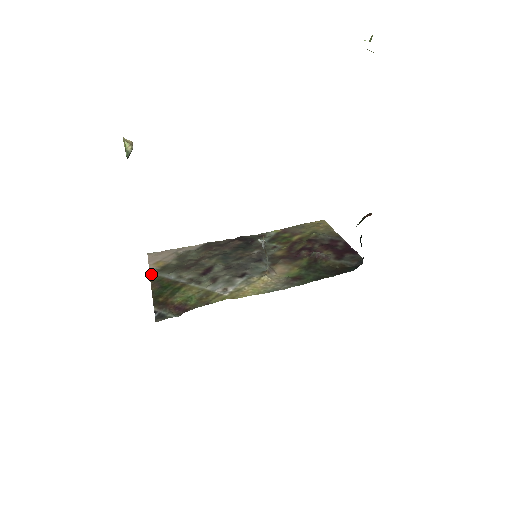
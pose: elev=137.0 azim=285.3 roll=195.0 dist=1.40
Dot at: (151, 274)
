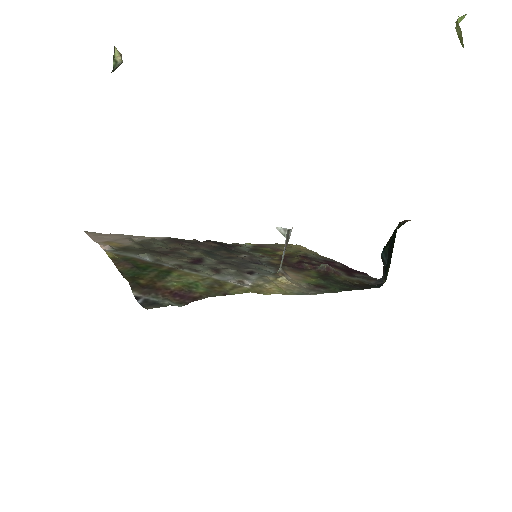
Dot at: (108, 251)
